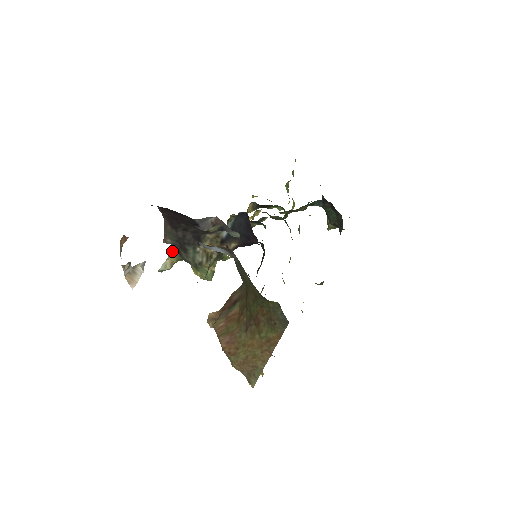
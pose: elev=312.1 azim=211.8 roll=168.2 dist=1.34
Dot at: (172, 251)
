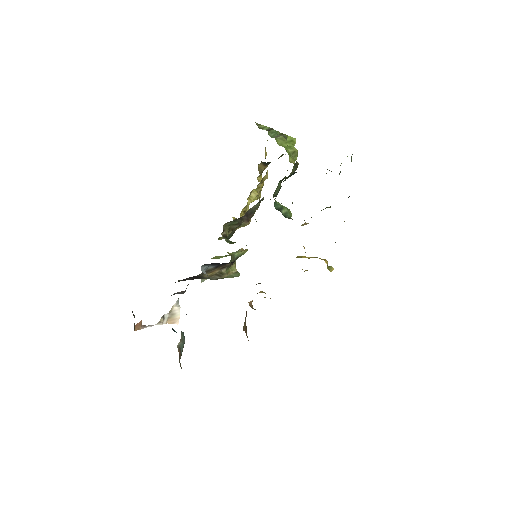
Dot at: occluded
